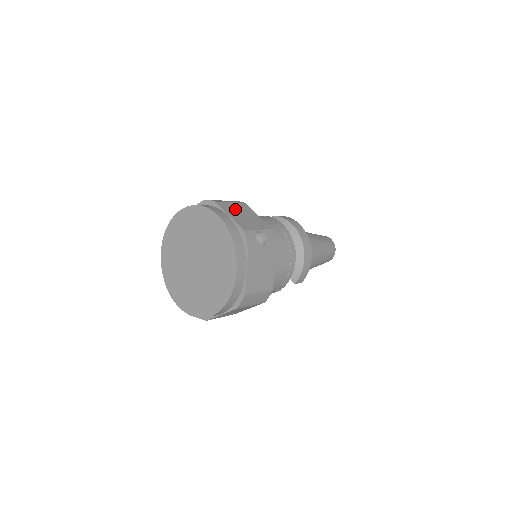
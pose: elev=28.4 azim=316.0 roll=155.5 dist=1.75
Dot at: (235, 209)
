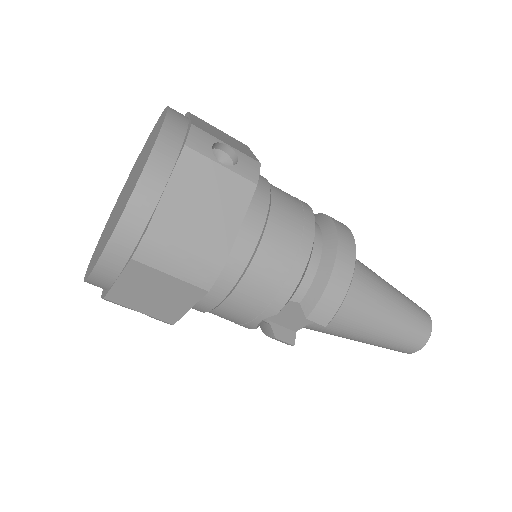
Dot at: (215, 129)
